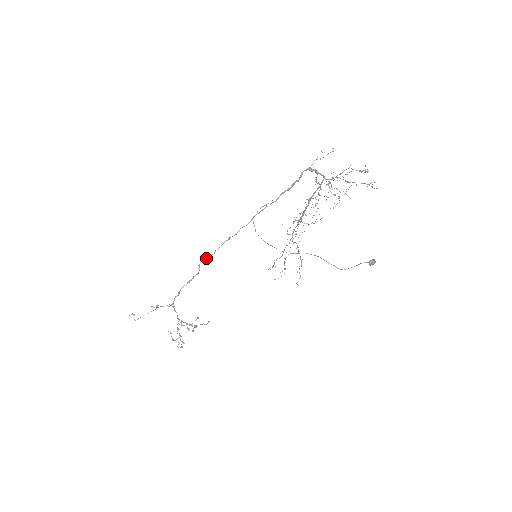
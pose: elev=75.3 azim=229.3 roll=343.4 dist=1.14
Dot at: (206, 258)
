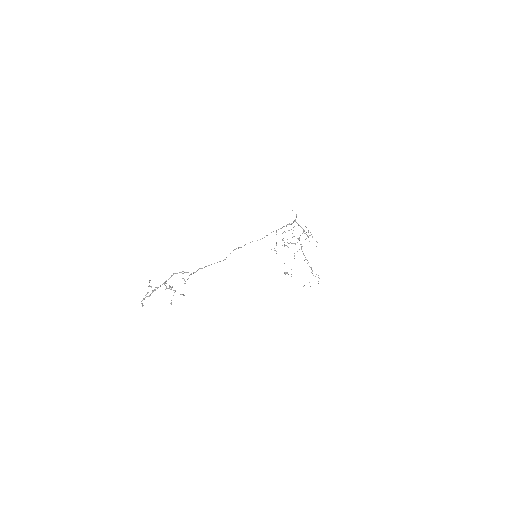
Dot at: occluded
